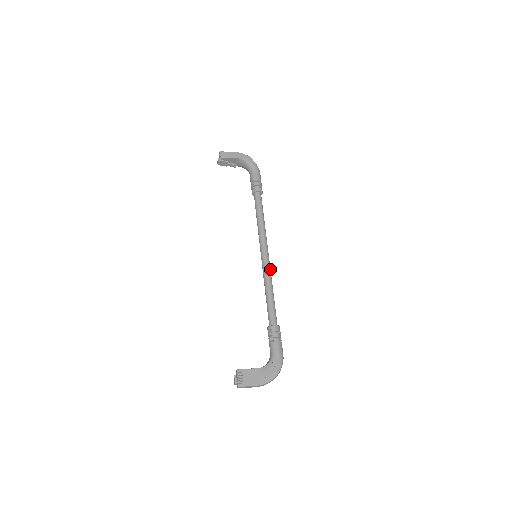
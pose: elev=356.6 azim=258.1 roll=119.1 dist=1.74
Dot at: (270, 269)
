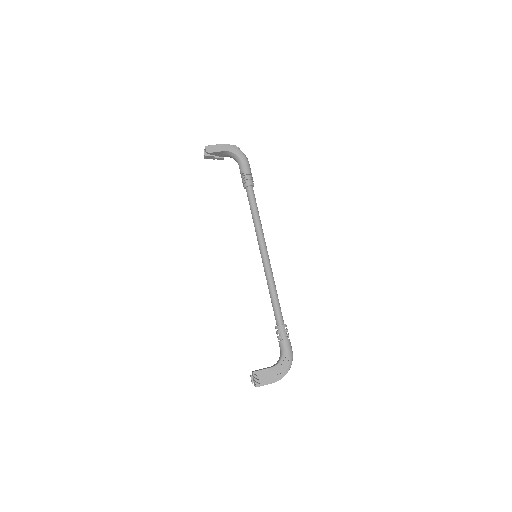
Dot at: (271, 268)
